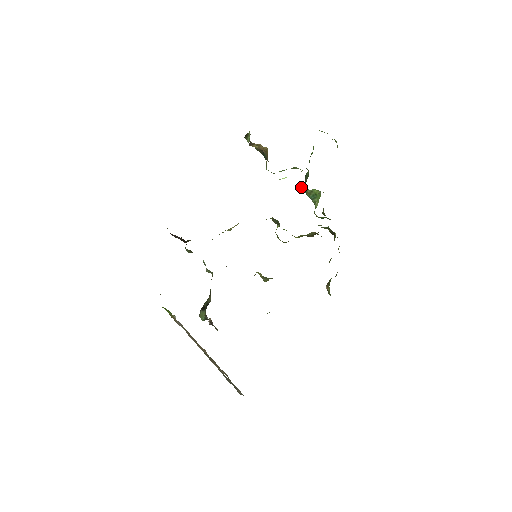
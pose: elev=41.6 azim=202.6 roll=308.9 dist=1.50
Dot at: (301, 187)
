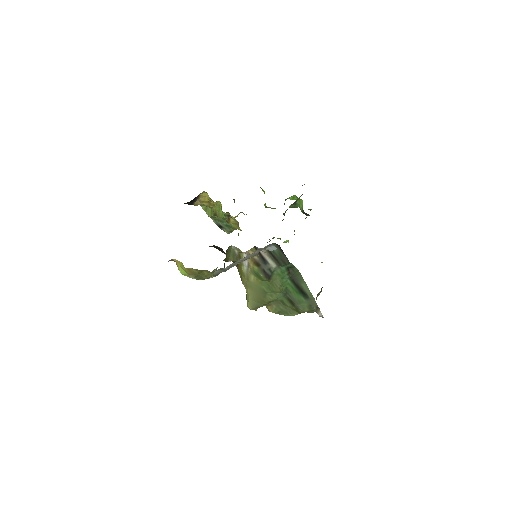
Dot at: occluded
